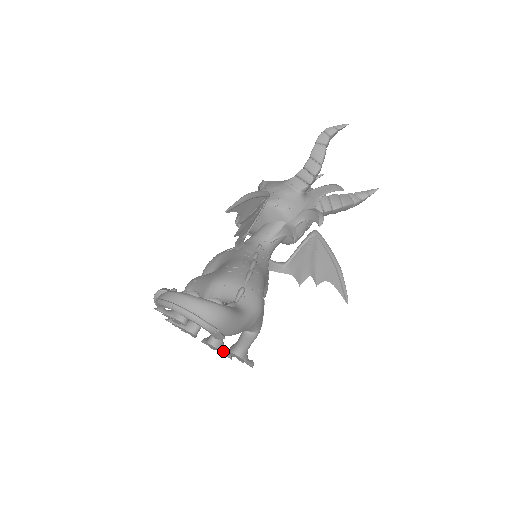
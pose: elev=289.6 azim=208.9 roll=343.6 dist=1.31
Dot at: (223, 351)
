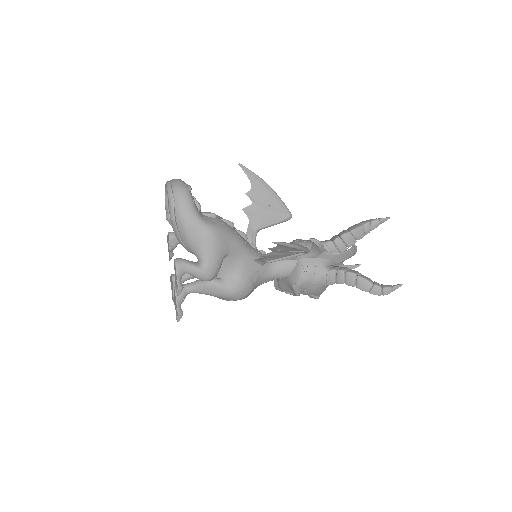
Dot at: (178, 301)
